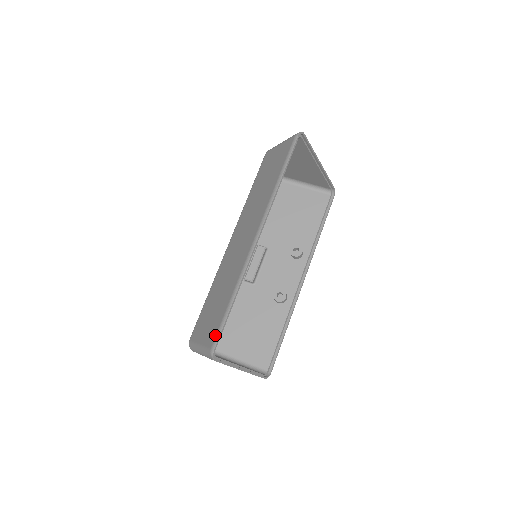
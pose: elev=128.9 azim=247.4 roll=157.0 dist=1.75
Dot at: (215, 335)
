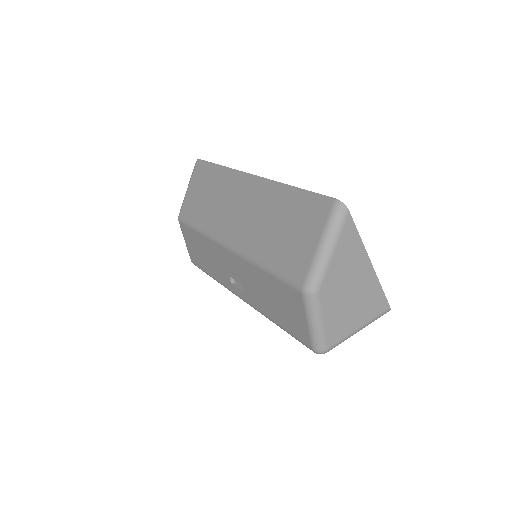
Dot at: (320, 202)
